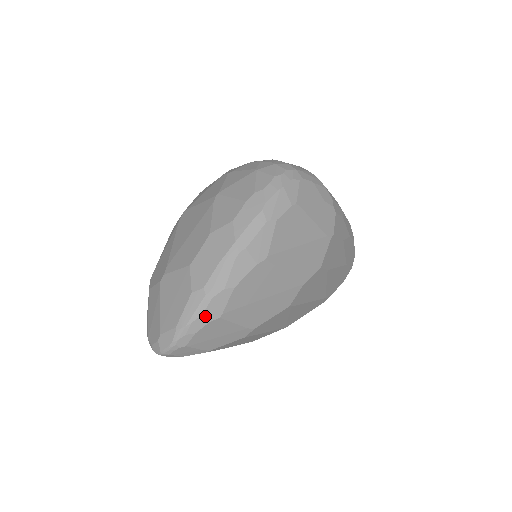
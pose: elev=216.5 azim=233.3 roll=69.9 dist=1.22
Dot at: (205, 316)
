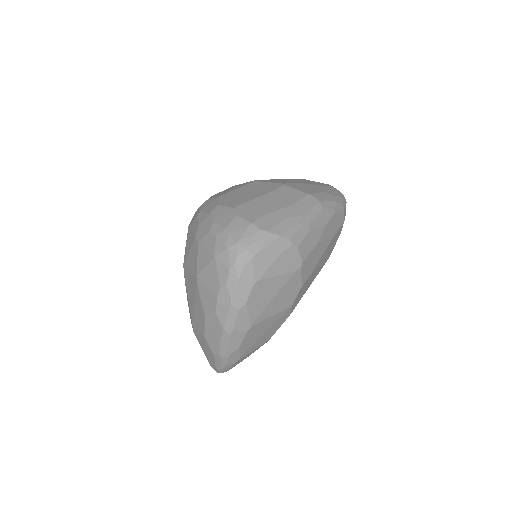
Dot at: (229, 364)
